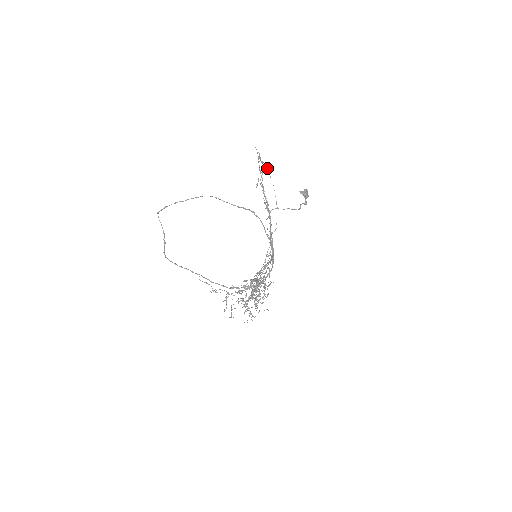
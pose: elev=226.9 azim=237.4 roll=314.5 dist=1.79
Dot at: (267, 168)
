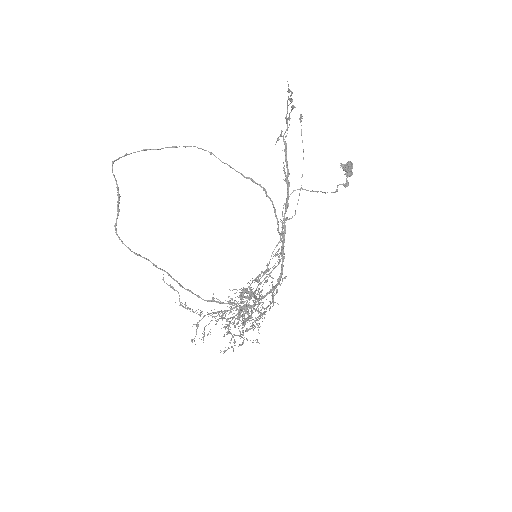
Dot at: (299, 119)
